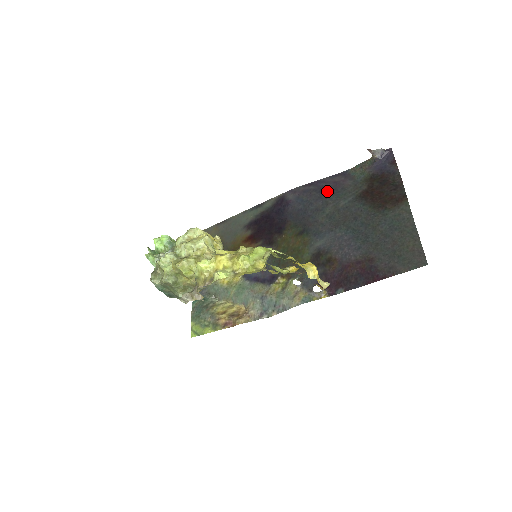
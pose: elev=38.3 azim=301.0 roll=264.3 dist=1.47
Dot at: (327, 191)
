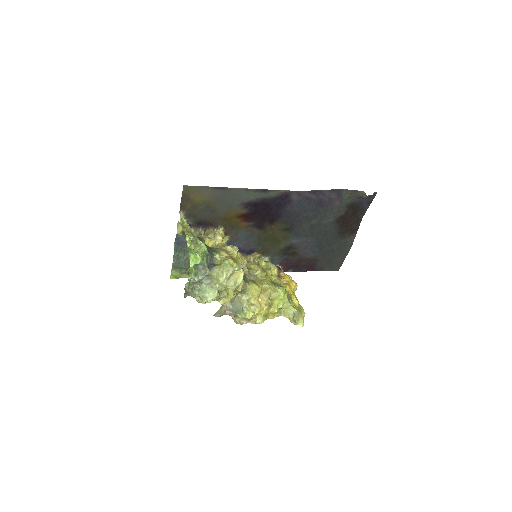
Dot at: (322, 206)
